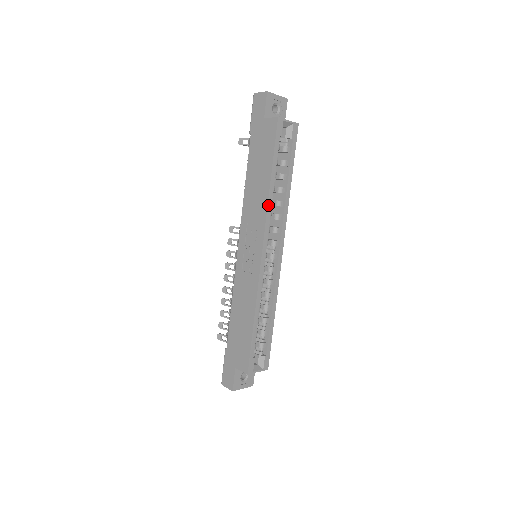
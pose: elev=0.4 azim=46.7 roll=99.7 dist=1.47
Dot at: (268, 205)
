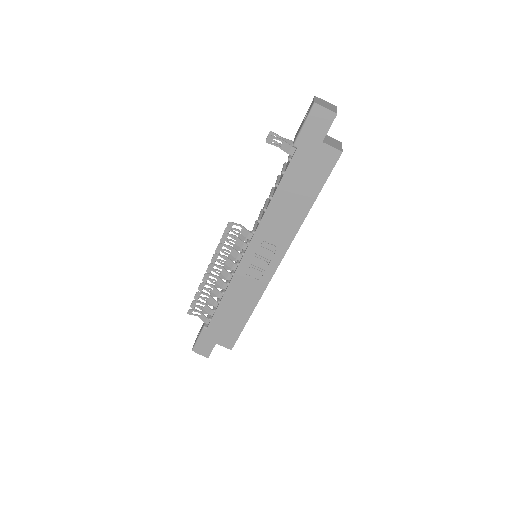
Dot at: occluded
